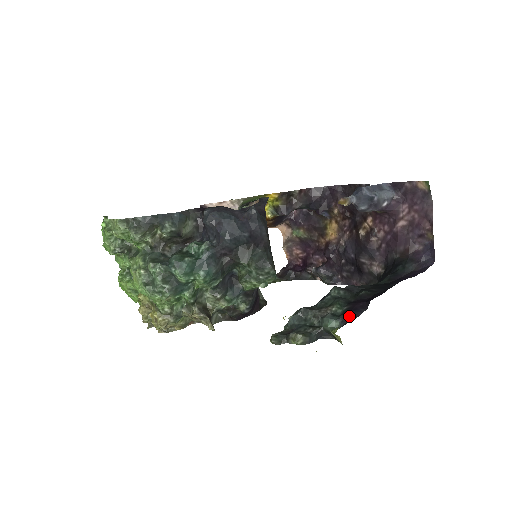
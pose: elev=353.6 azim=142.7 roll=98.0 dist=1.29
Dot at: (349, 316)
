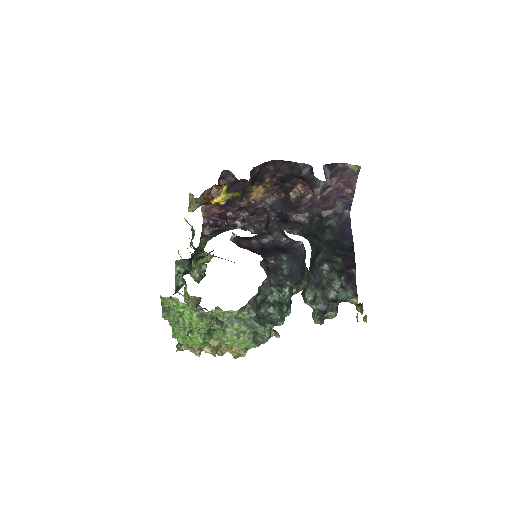
Dot at: (352, 285)
